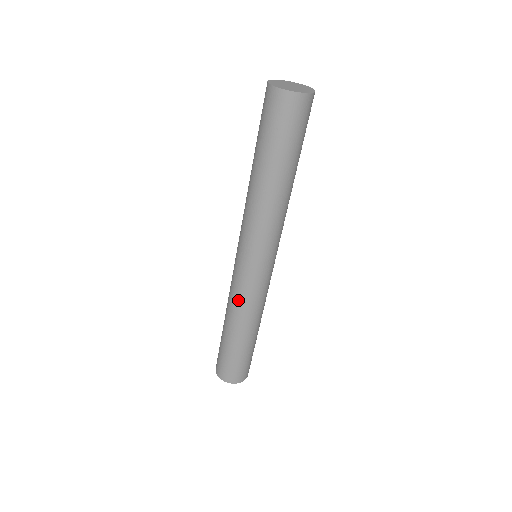
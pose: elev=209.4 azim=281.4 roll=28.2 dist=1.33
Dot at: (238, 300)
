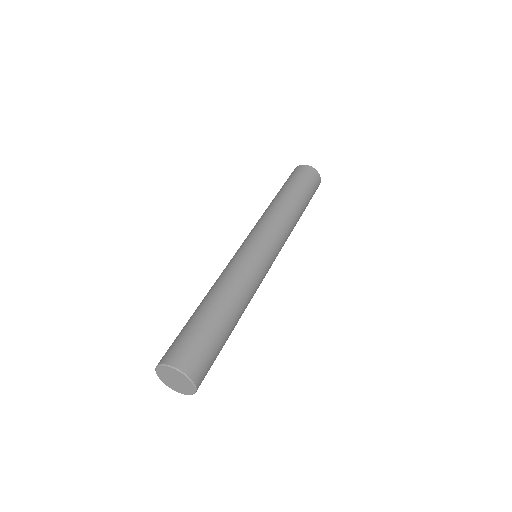
Dot at: (243, 272)
